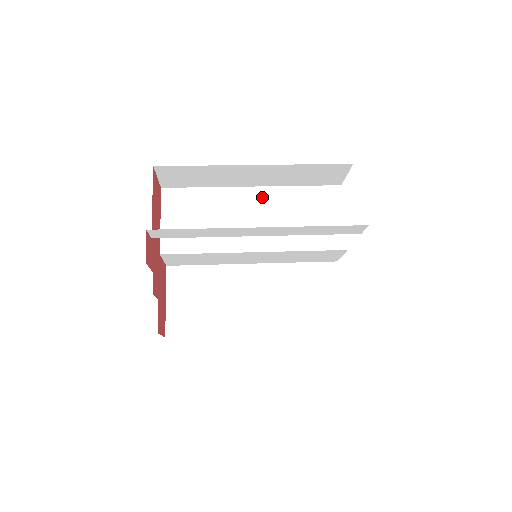
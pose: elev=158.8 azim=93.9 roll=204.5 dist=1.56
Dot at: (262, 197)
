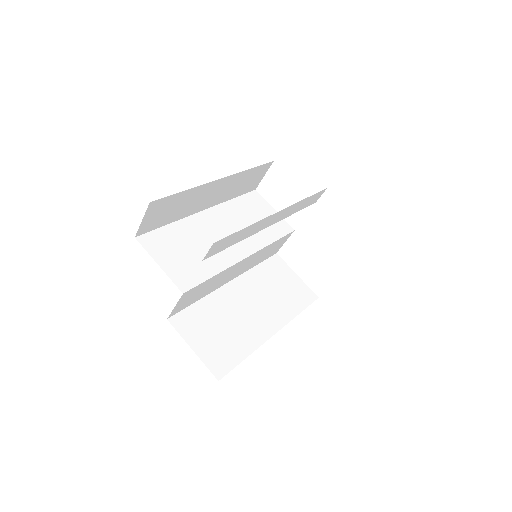
Dot at: (217, 215)
